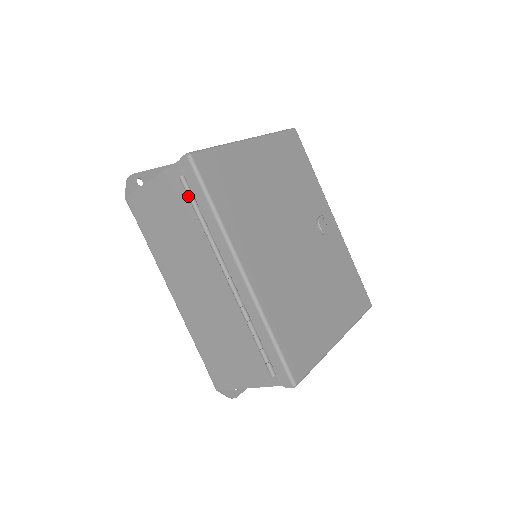
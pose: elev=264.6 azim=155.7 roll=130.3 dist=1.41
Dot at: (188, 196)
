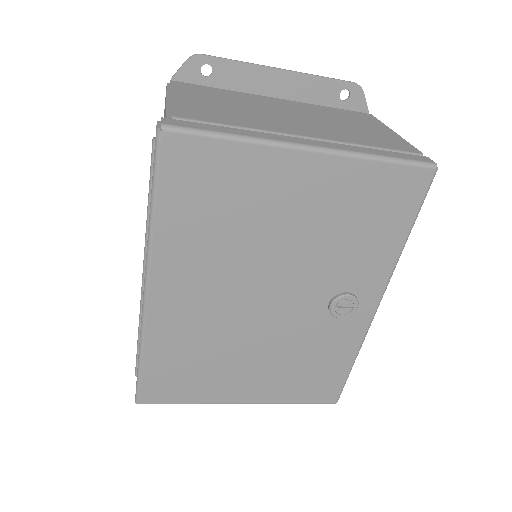
Dot at: (150, 167)
